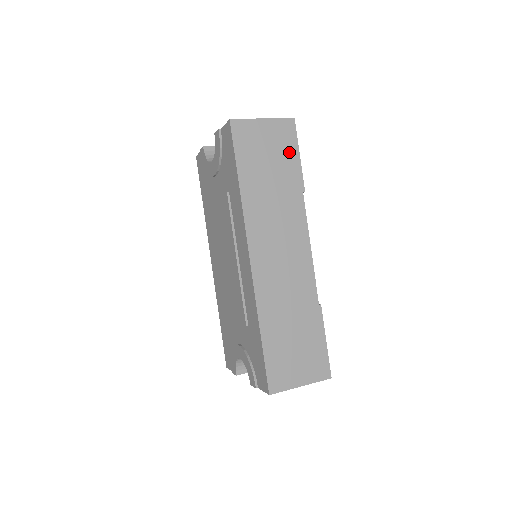
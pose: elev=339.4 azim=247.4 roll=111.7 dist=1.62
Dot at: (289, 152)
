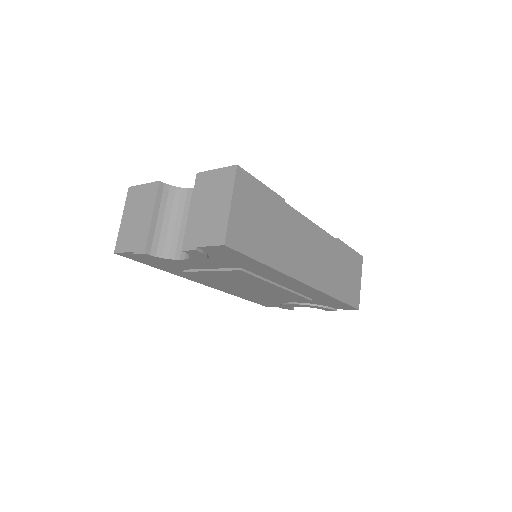
Dot at: (259, 194)
